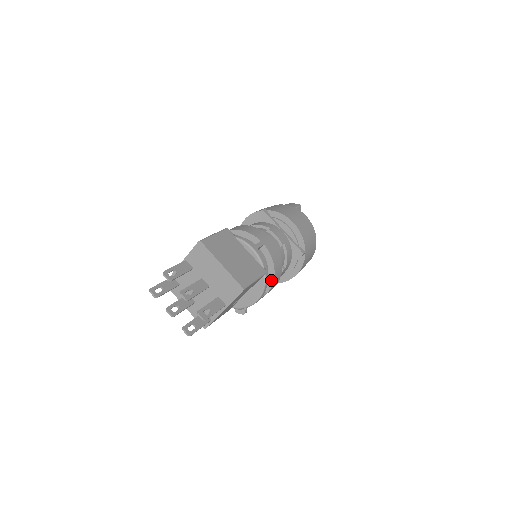
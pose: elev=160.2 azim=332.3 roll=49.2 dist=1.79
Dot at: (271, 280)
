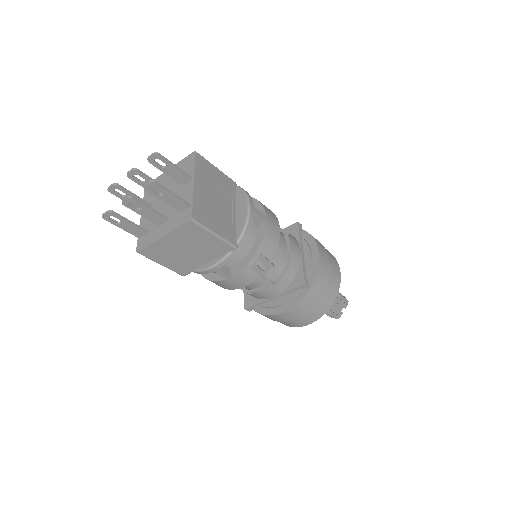
Dot at: (258, 205)
